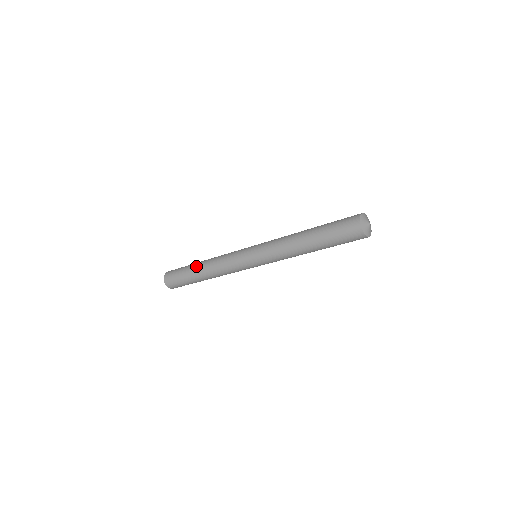
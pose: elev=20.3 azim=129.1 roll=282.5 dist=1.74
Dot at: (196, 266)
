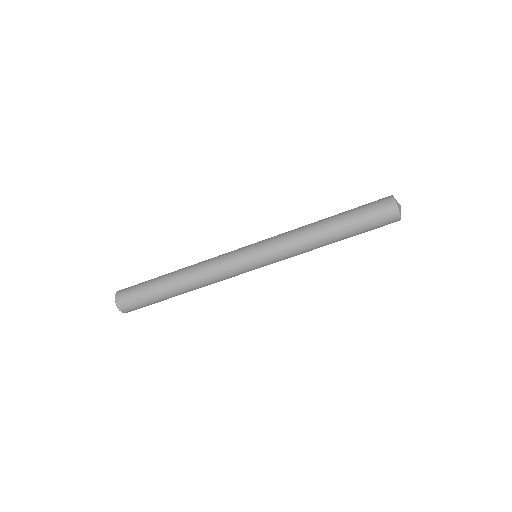
Dot at: occluded
